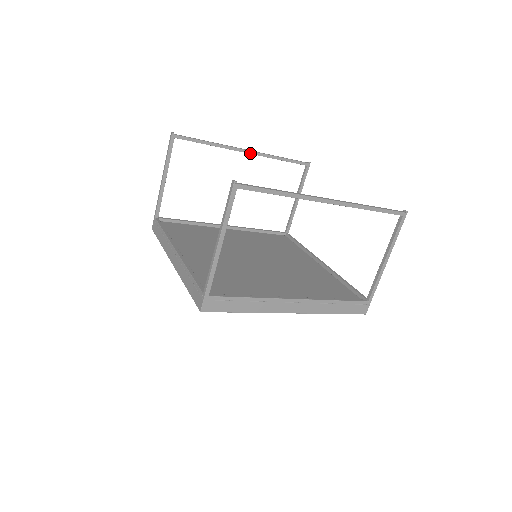
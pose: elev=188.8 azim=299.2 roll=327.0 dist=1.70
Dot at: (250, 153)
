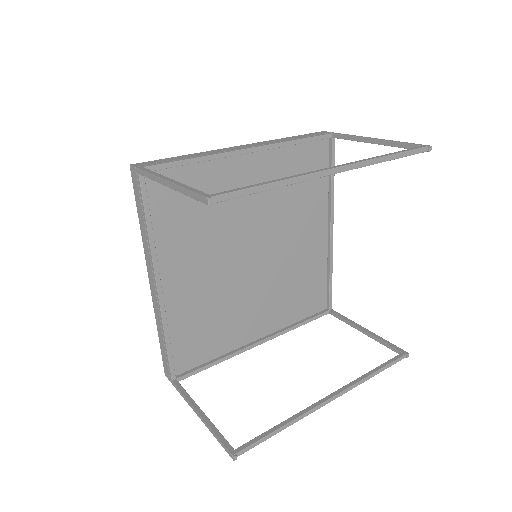
Dot at: (340, 171)
